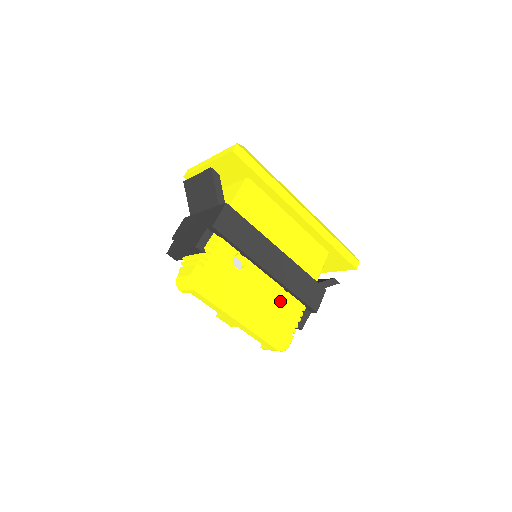
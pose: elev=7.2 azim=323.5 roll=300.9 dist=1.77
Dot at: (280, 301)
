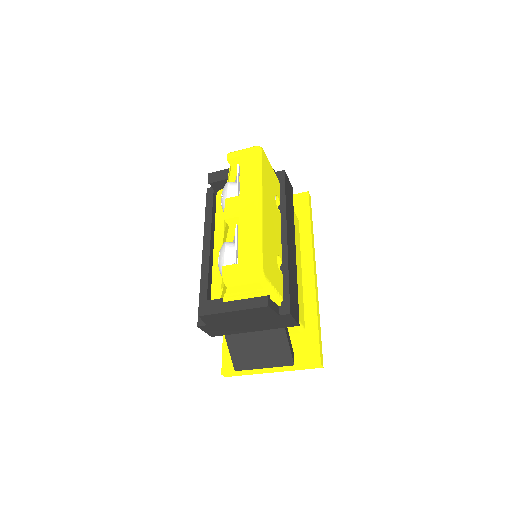
Dot at: occluded
